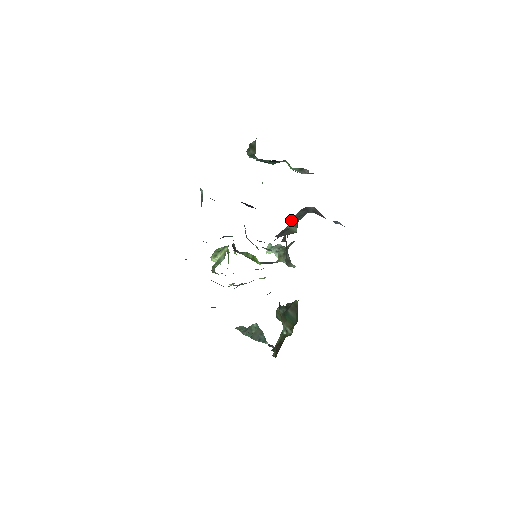
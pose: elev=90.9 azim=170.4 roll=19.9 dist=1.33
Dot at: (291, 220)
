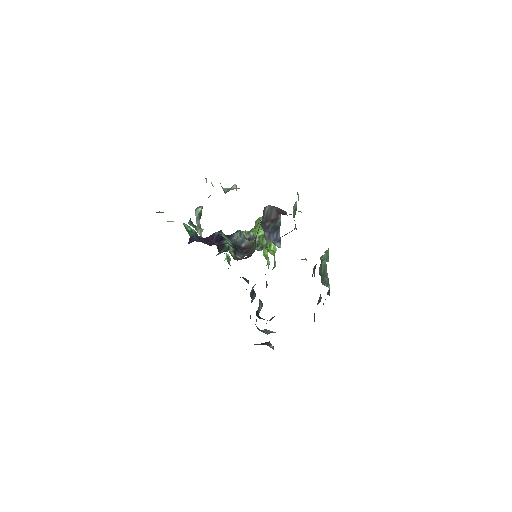
Dot at: occluded
